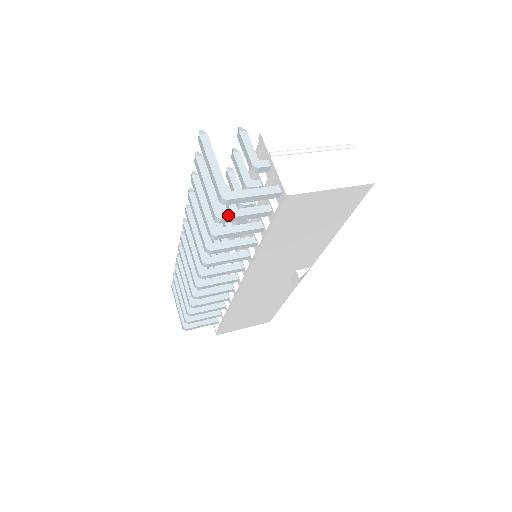
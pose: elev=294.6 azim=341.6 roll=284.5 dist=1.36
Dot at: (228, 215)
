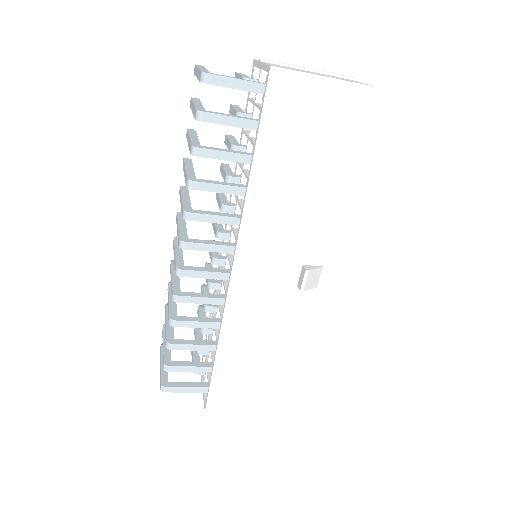
Dot at: (211, 112)
